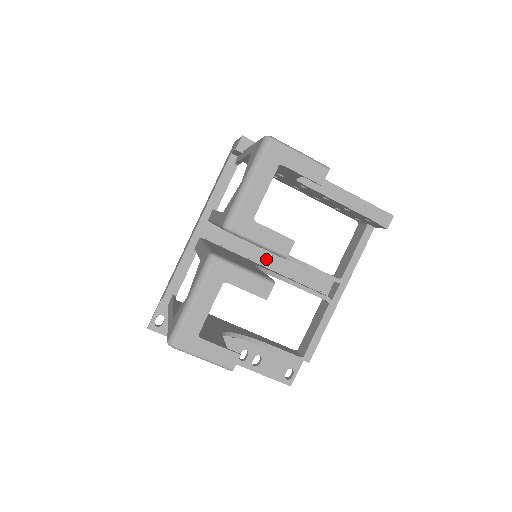
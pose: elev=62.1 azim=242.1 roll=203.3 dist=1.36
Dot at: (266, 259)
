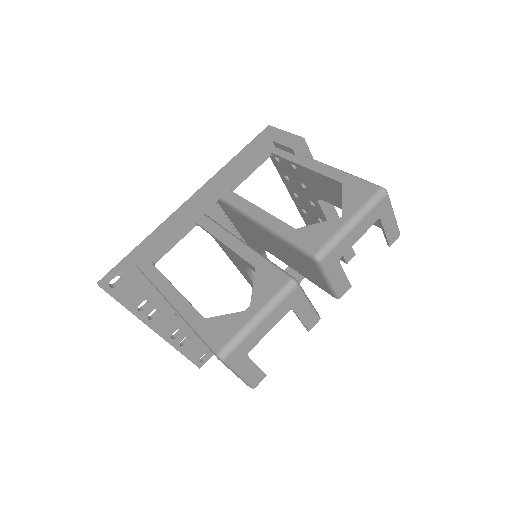
Dot at: occluded
